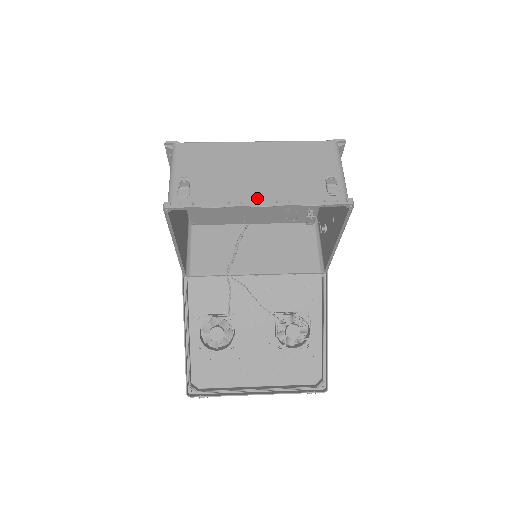
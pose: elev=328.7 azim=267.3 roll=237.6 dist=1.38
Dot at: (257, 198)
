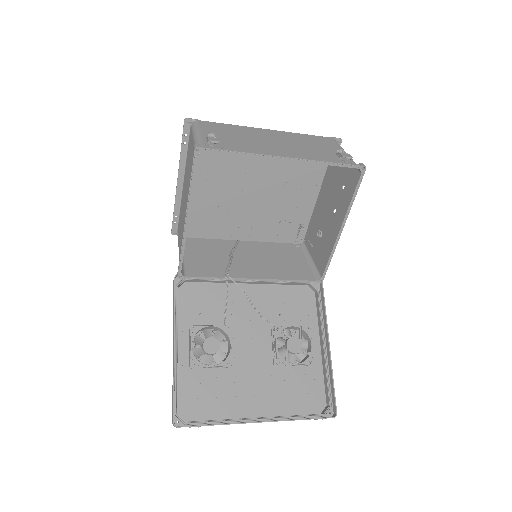
Dot at: (281, 154)
